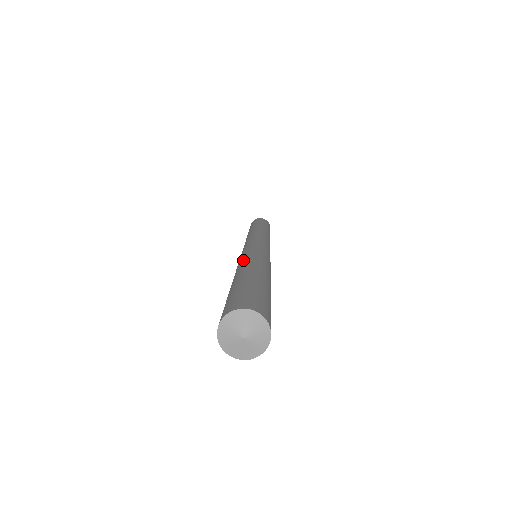
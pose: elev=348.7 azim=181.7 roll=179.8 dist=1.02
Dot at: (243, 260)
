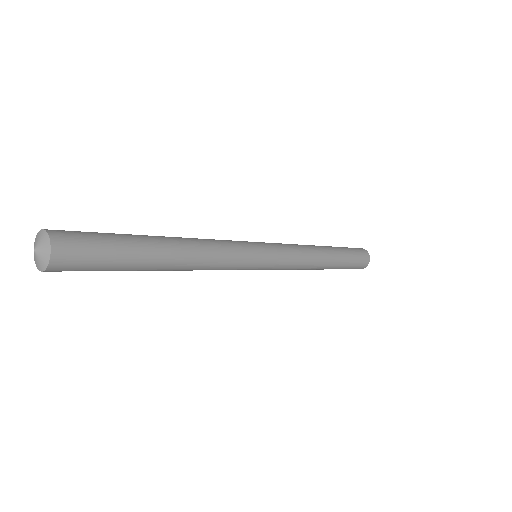
Dot at: (194, 238)
